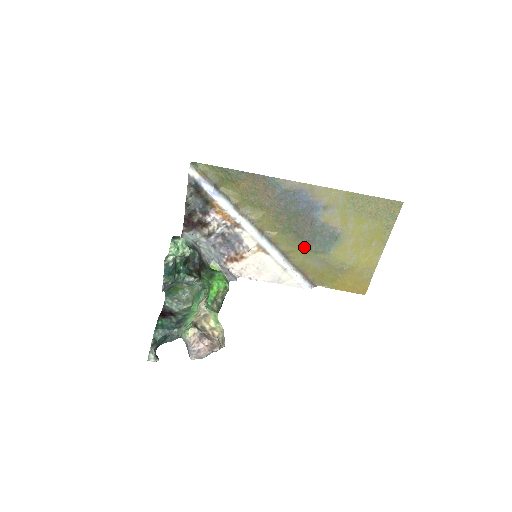
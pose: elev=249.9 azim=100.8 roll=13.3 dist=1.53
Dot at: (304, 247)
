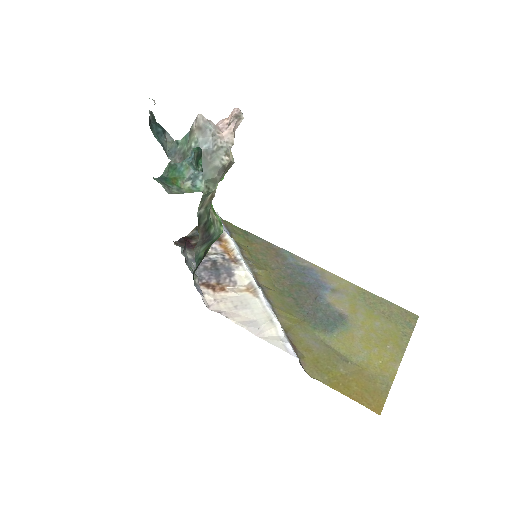
Dot at: (301, 318)
